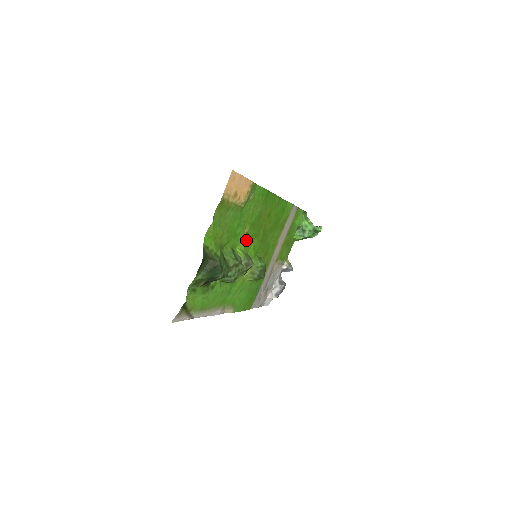
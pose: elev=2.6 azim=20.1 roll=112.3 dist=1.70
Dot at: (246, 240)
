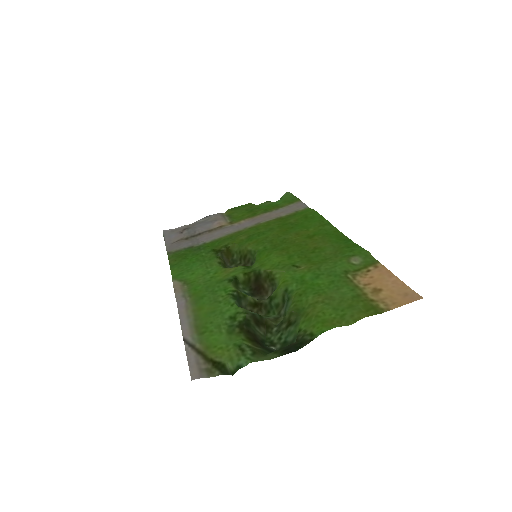
Dot at: (286, 265)
